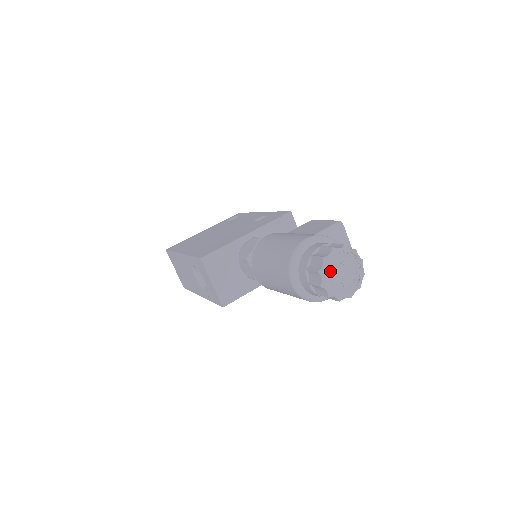
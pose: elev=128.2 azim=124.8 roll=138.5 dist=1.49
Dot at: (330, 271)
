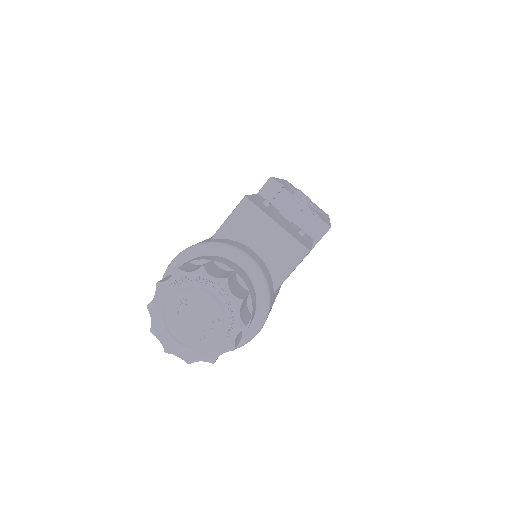
Dot at: (168, 323)
